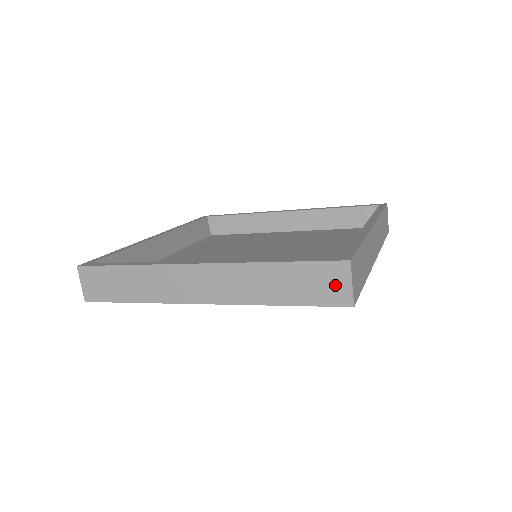
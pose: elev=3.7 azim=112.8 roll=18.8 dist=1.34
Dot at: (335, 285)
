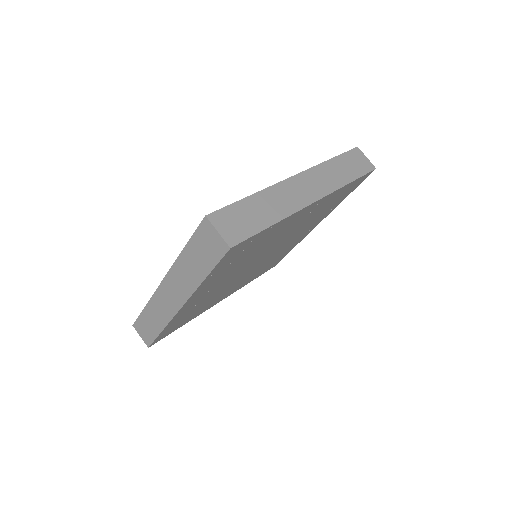
Dot at: (213, 240)
